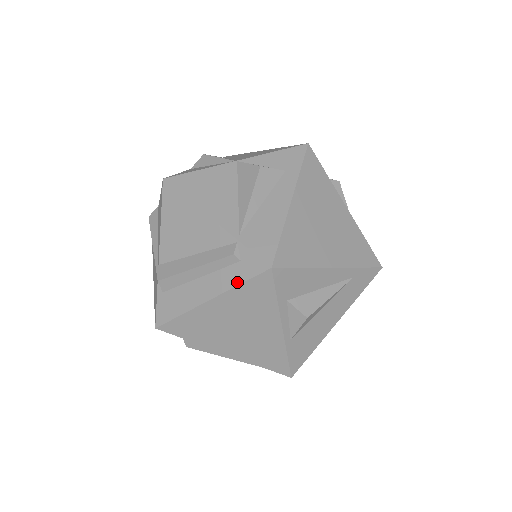
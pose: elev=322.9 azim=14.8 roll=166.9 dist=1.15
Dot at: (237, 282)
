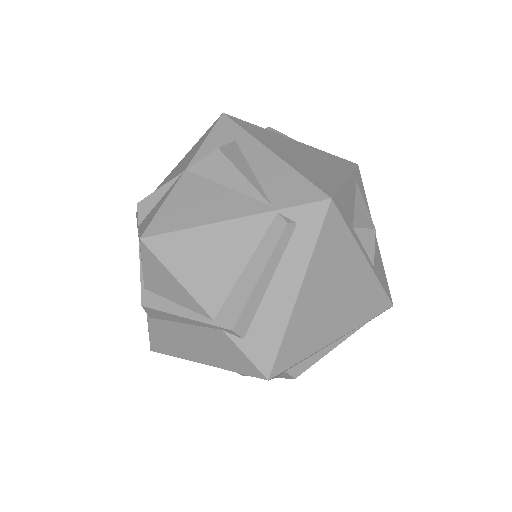
Dot at: (311, 245)
